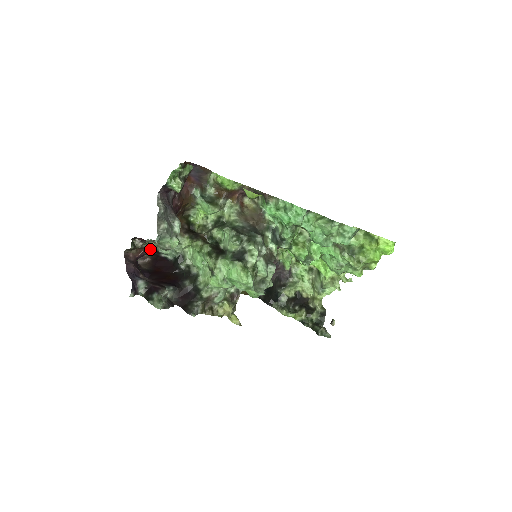
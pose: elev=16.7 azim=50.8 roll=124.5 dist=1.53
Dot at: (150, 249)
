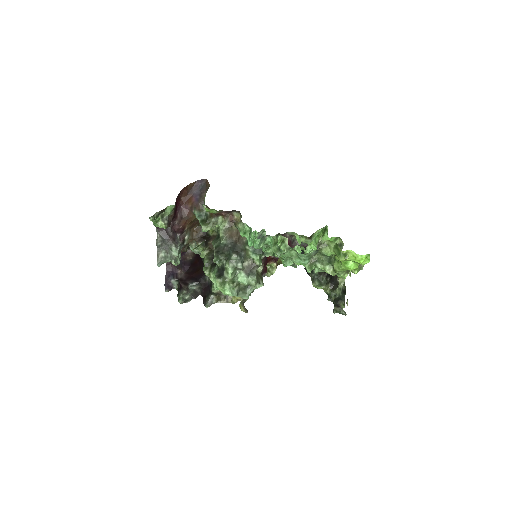
Dot at: (188, 247)
